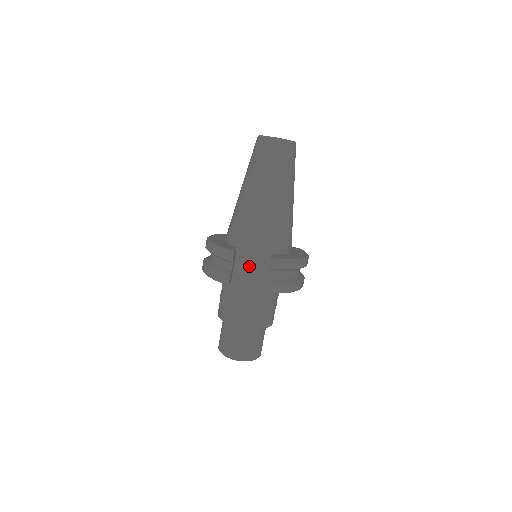
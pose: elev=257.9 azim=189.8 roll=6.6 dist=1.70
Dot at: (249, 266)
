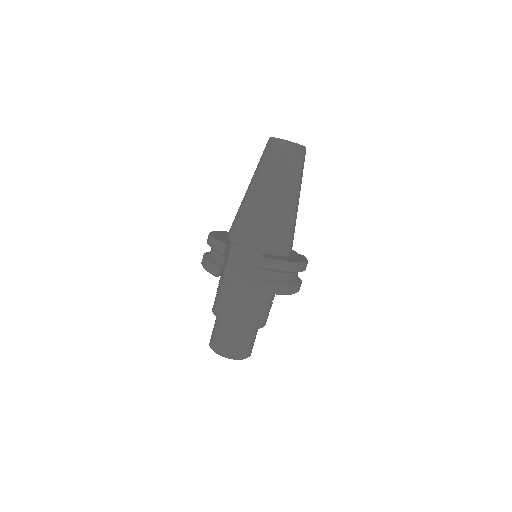
Dot at: (242, 262)
